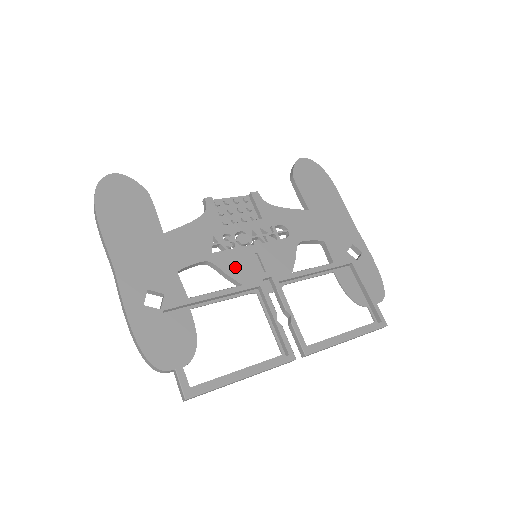
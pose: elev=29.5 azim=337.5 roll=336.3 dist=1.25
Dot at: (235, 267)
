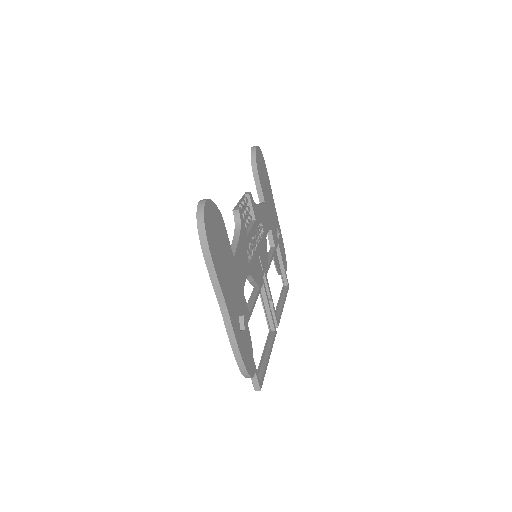
Dot at: (256, 273)
